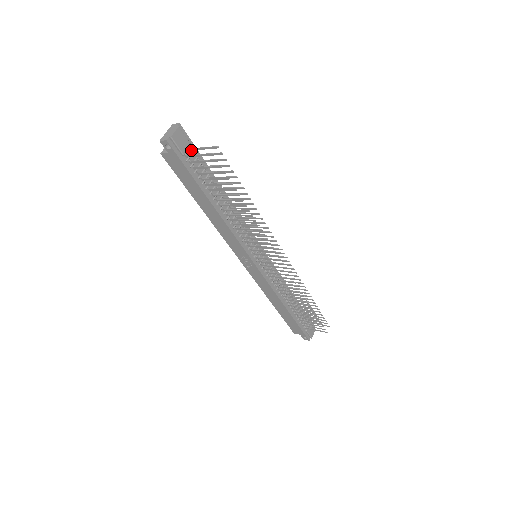
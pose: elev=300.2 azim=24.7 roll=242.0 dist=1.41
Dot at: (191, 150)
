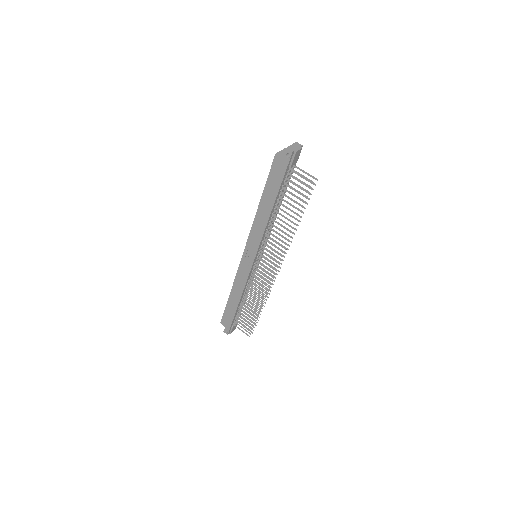
Dot at: (294, 166)
